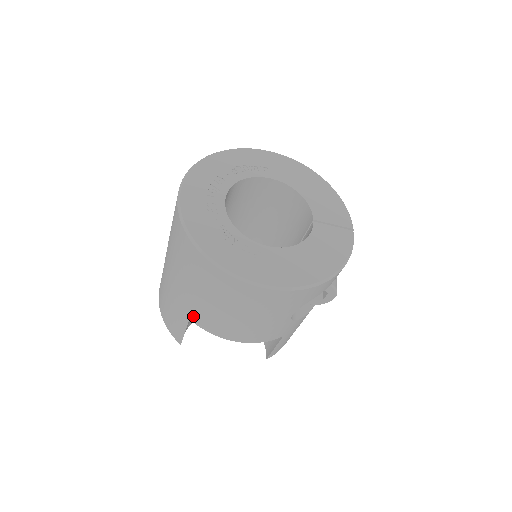
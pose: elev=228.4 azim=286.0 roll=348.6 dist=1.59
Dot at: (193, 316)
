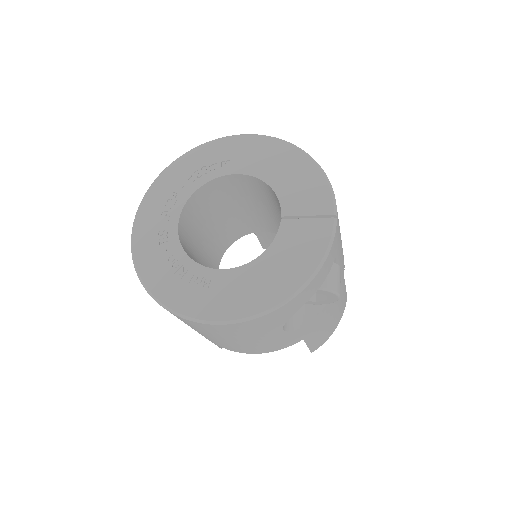
Dot at: occluded
